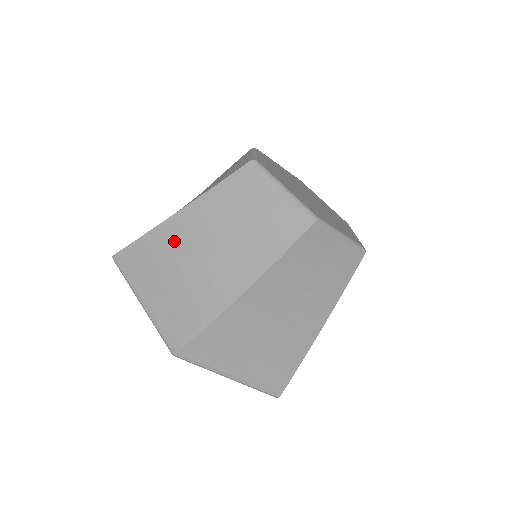
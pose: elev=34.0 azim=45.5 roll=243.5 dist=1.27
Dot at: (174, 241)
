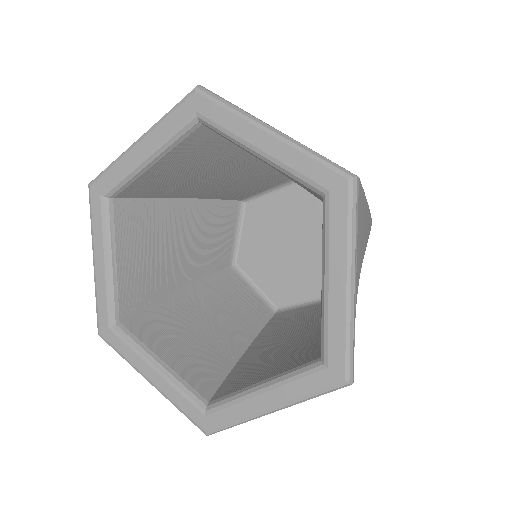
Dot at: occluded
